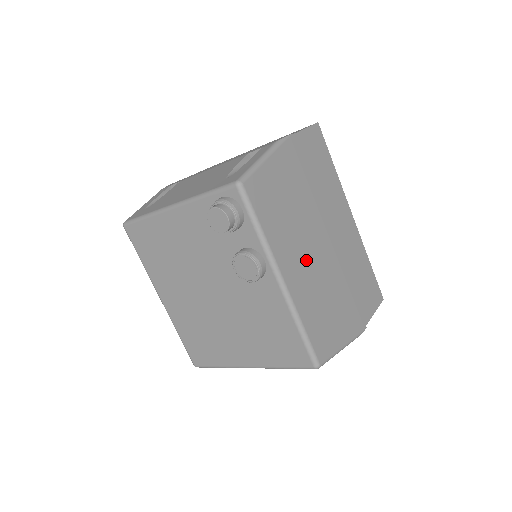
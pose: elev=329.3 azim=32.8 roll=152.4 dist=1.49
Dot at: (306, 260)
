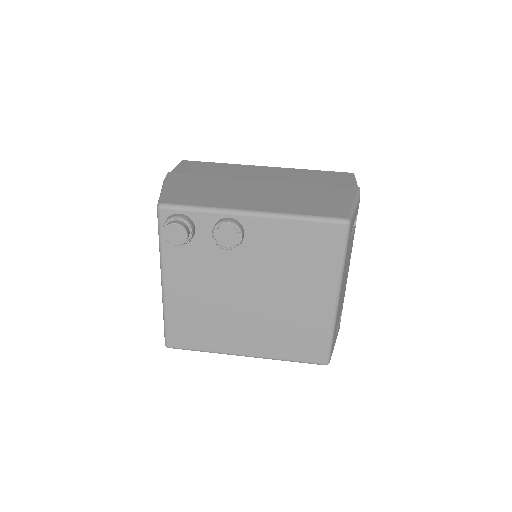
Dot at: (258, 196)
